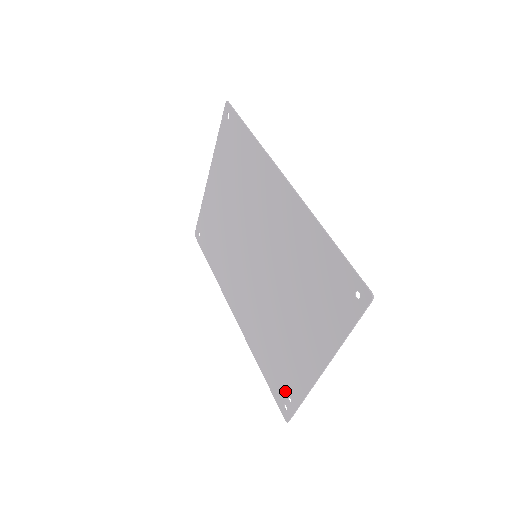
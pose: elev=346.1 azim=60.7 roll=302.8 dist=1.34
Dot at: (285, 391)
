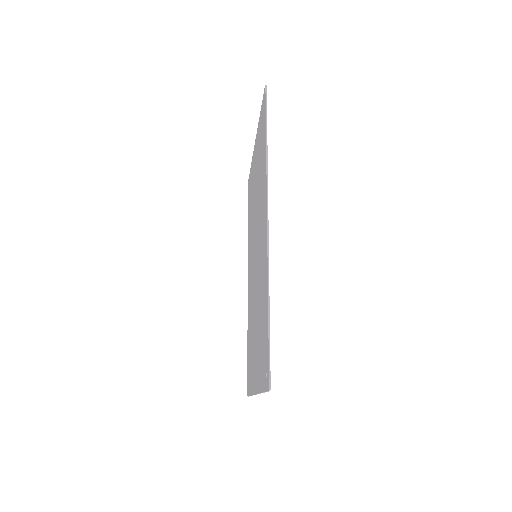
Dot at: (249, 376)
